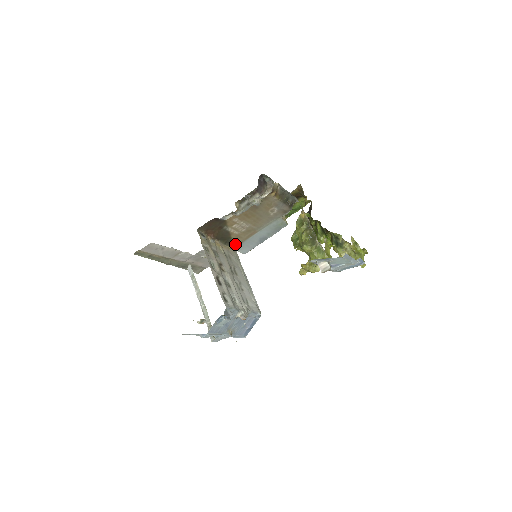
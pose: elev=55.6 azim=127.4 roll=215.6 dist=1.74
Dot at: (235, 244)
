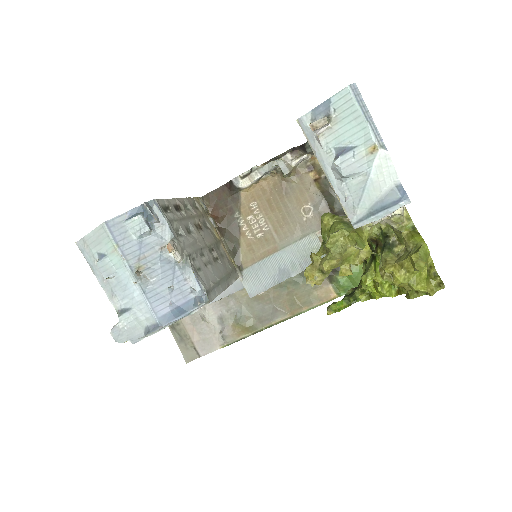
Dot at: (242, 262)
